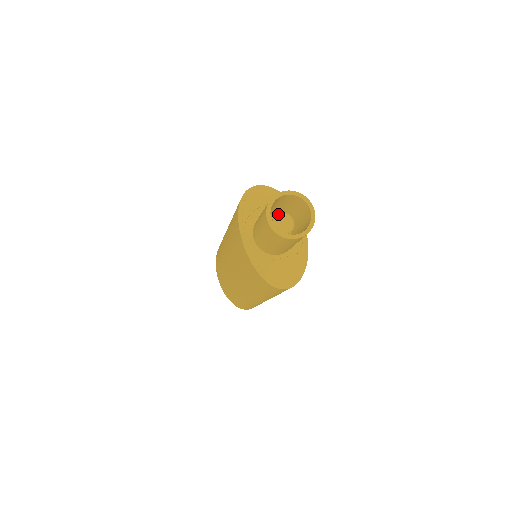
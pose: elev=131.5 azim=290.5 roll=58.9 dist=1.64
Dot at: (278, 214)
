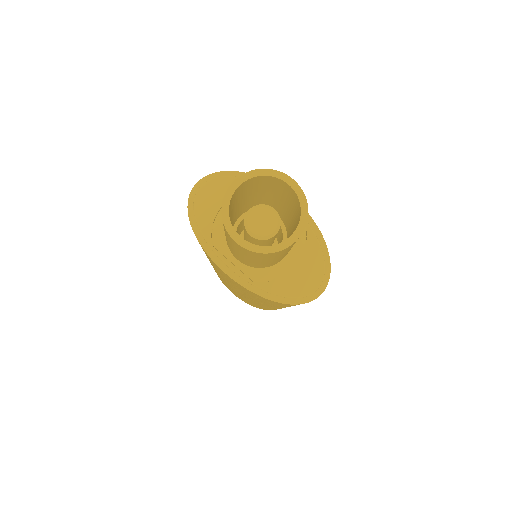
Dot at: (247, 214)
